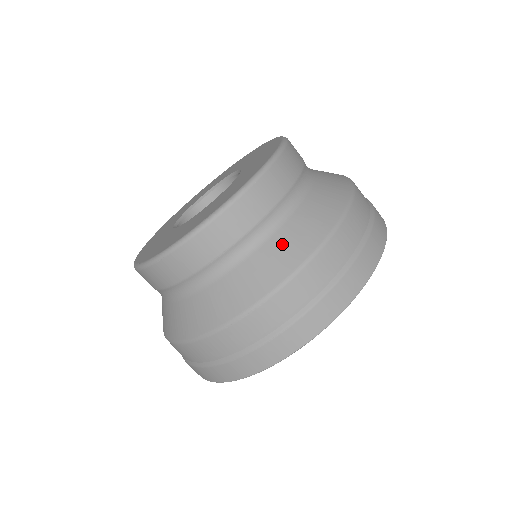
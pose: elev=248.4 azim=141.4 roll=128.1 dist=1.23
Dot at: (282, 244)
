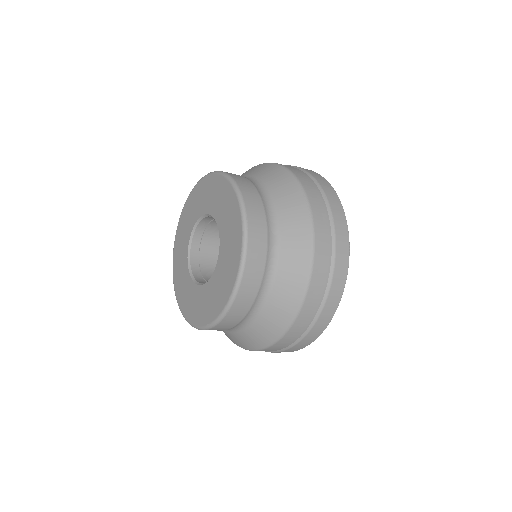
Dot at: (264, 325)
